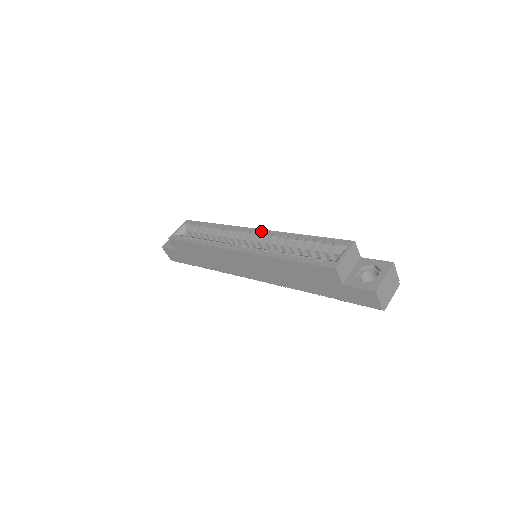
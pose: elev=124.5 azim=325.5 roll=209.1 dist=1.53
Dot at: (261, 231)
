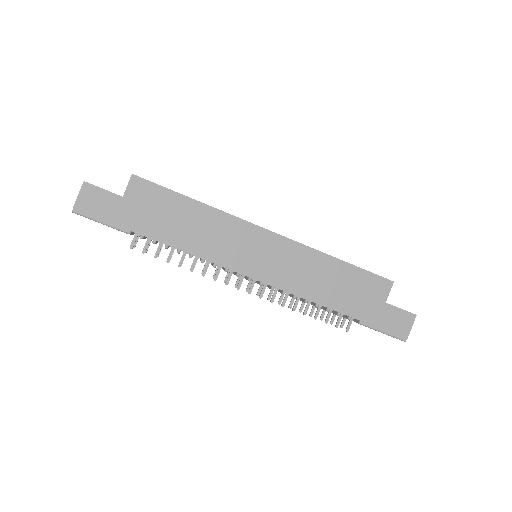
Dot at: occluded
